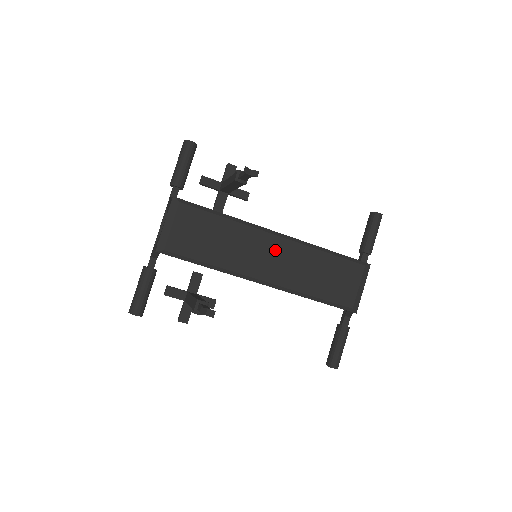
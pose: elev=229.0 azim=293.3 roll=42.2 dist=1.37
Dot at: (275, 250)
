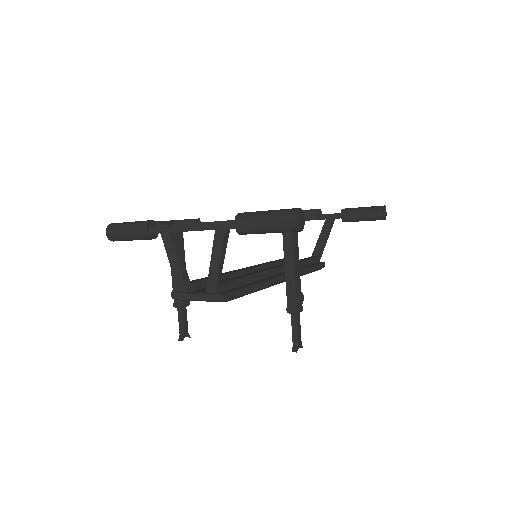
Dot at: occluded
